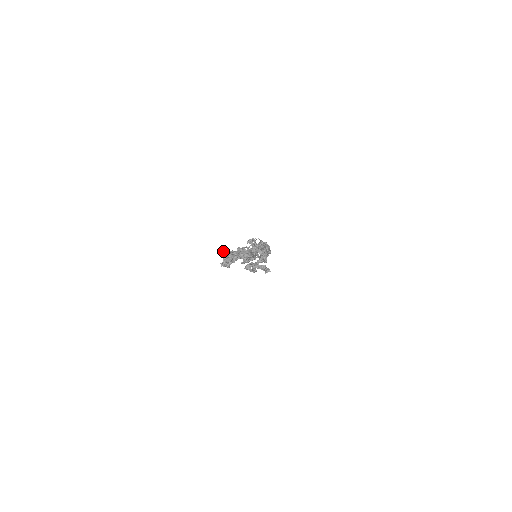
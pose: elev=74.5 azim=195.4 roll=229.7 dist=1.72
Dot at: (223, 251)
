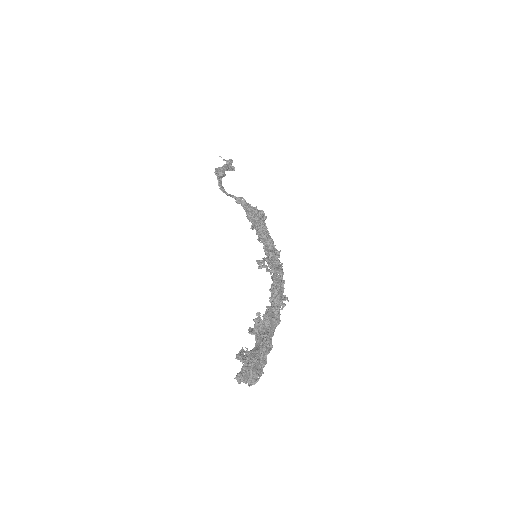
Dot at: (254, 361)
